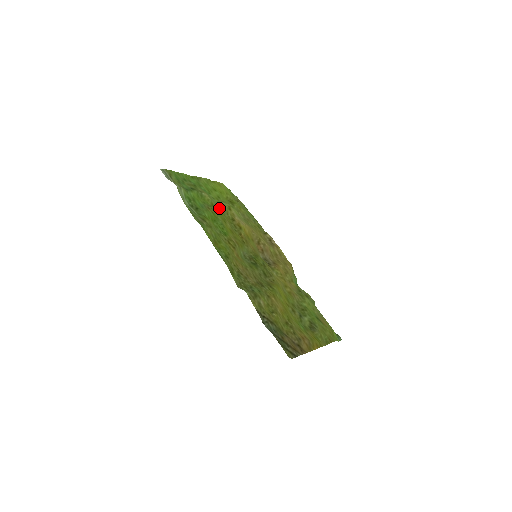
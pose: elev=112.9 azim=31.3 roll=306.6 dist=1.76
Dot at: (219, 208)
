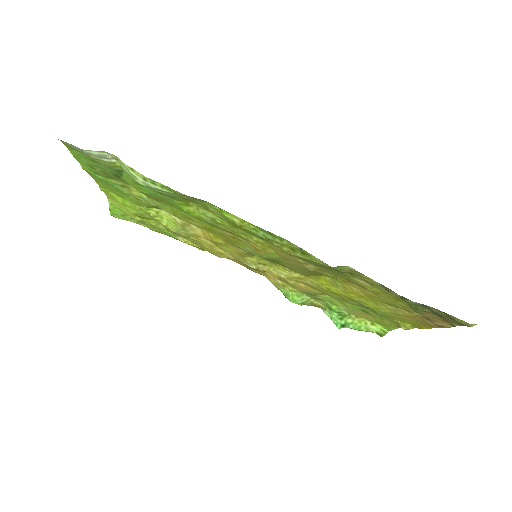
Dot at: (161, 207)
